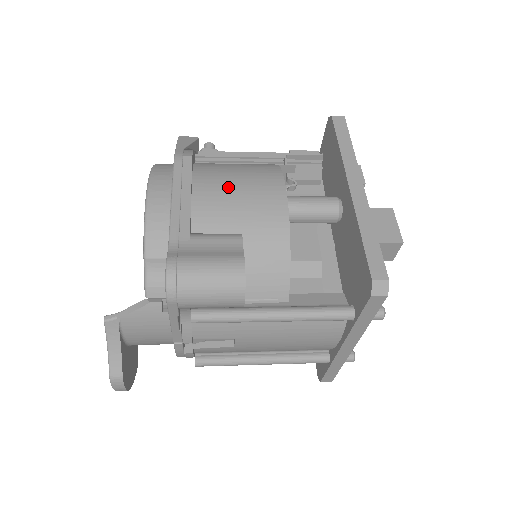
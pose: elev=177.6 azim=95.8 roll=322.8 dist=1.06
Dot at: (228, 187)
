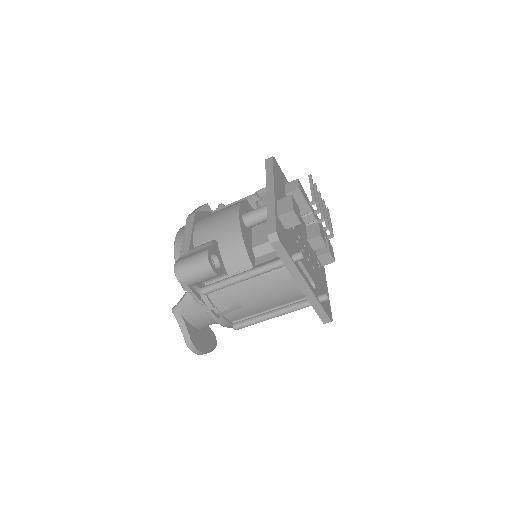
Dot at: (211, 221)
